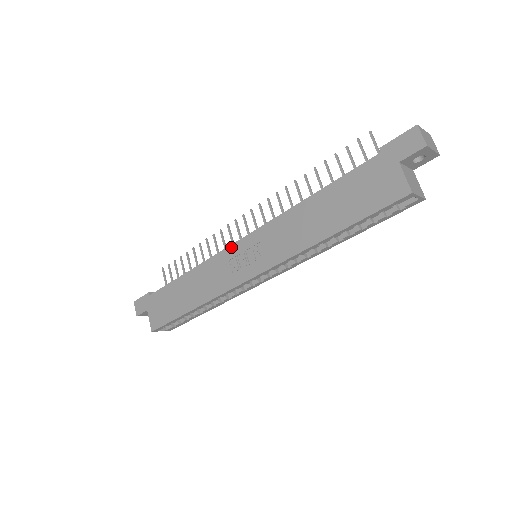
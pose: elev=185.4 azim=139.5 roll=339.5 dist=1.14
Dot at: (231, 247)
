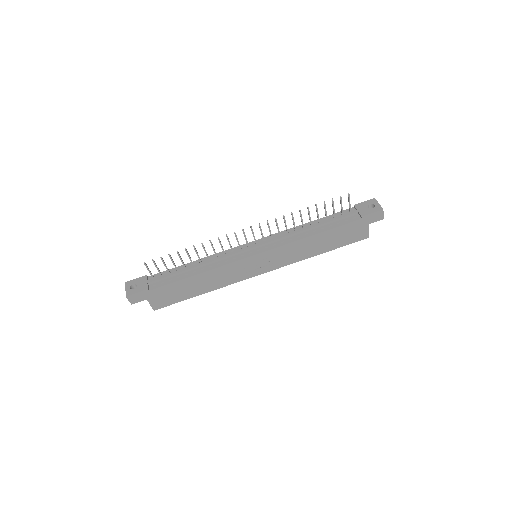
Dot at: (246, 259)
